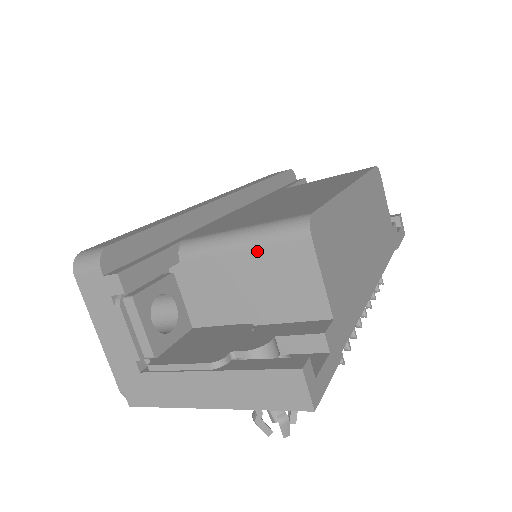
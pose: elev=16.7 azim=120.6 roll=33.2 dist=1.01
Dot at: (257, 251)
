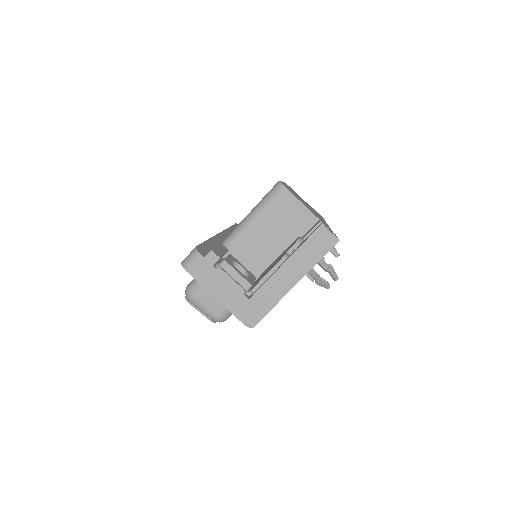
Dot at: (265, 213)
